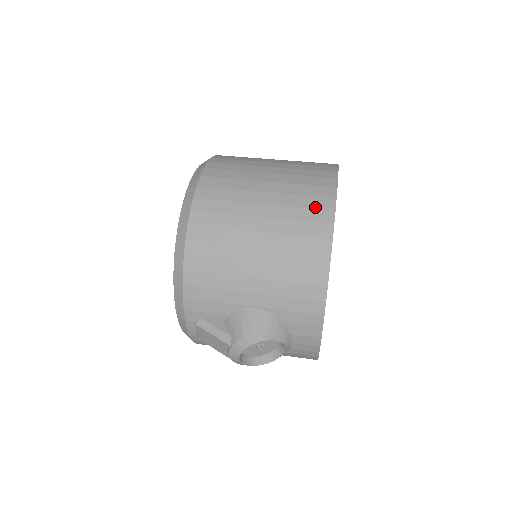
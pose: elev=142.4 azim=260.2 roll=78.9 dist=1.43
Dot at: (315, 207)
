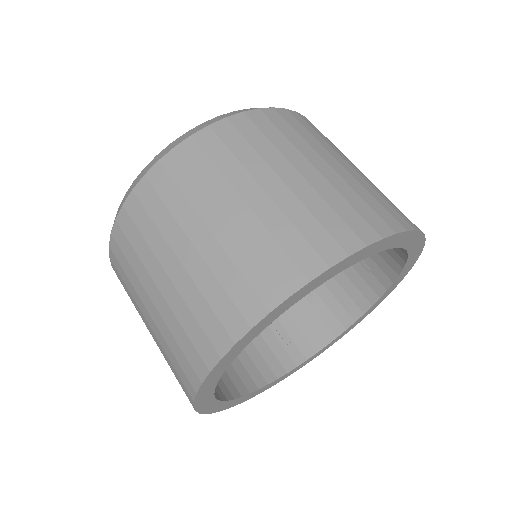
Dot at: (180, 384)
